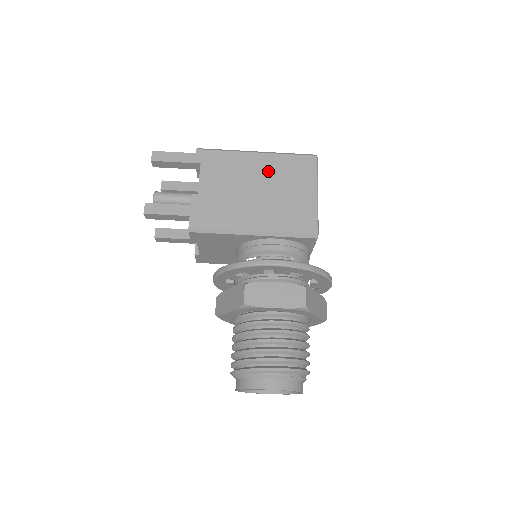
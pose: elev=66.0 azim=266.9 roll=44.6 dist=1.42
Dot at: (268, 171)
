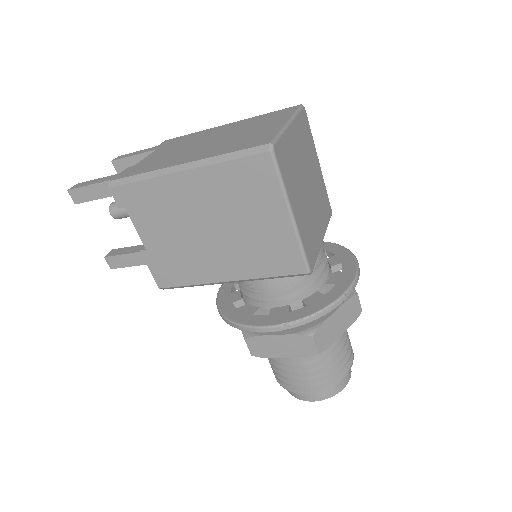
Dot at: (210, 198)
